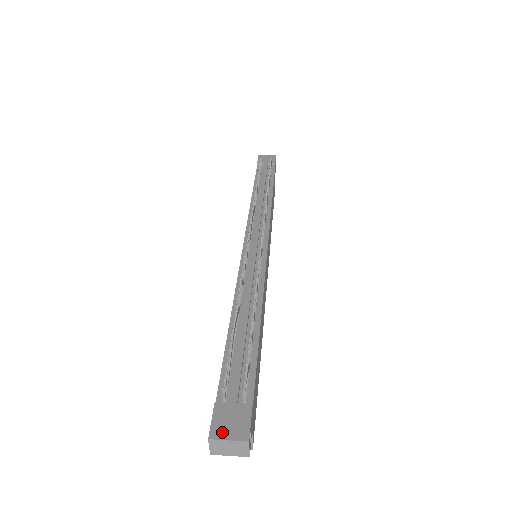
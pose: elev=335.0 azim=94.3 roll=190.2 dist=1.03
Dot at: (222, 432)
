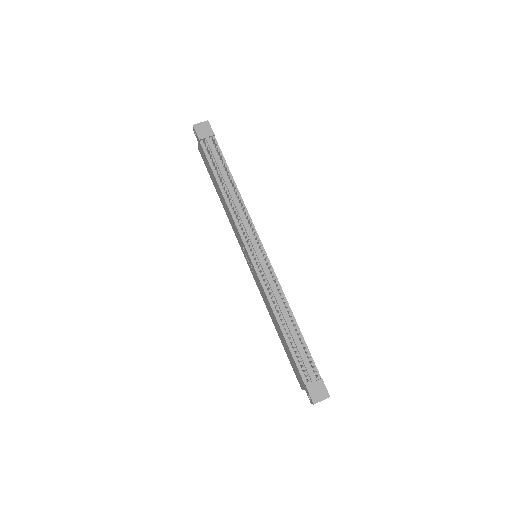
Dot at: (317, 399)
